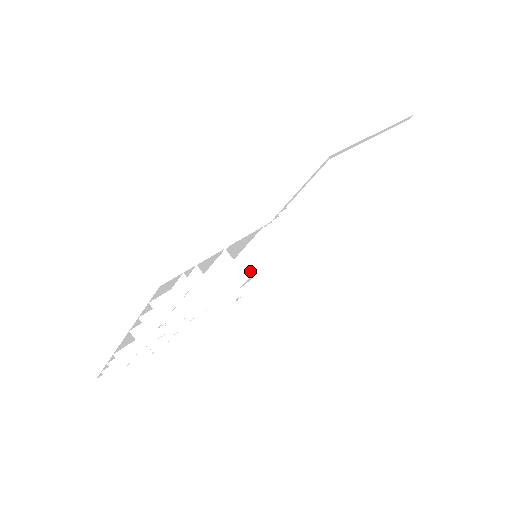
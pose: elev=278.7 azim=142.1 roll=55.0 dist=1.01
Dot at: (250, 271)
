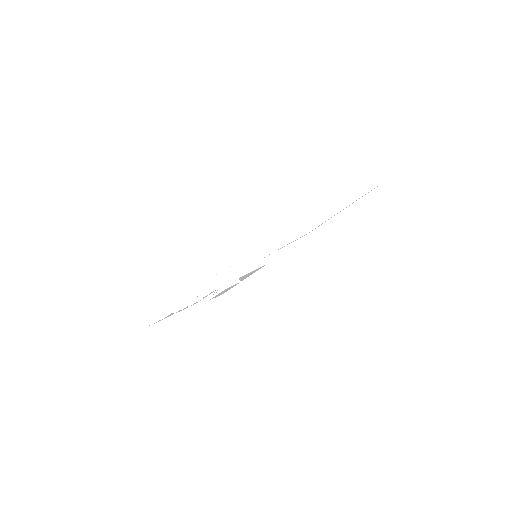
Dot at: (249, 272)
